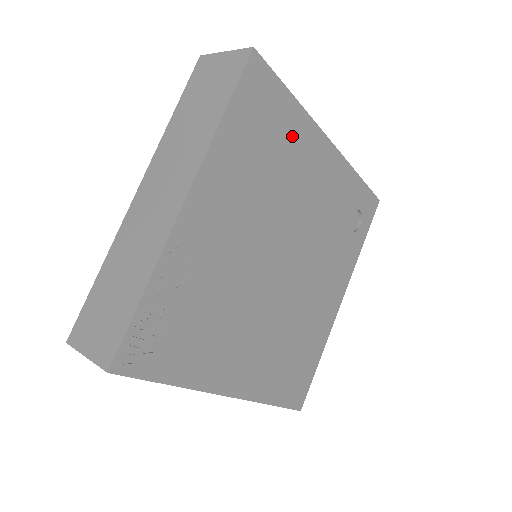
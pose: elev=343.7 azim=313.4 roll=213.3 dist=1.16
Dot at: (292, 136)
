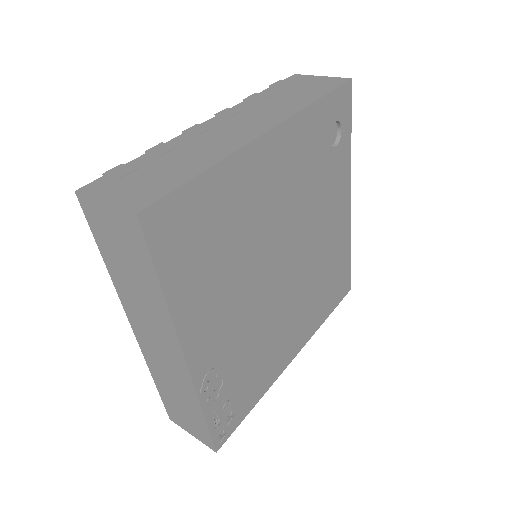
Dot at: (230, 196)
